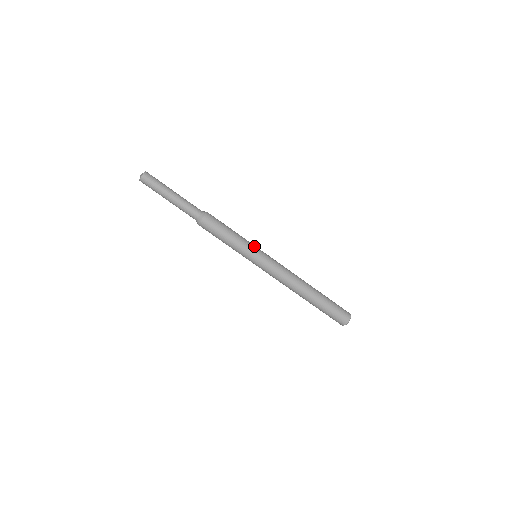
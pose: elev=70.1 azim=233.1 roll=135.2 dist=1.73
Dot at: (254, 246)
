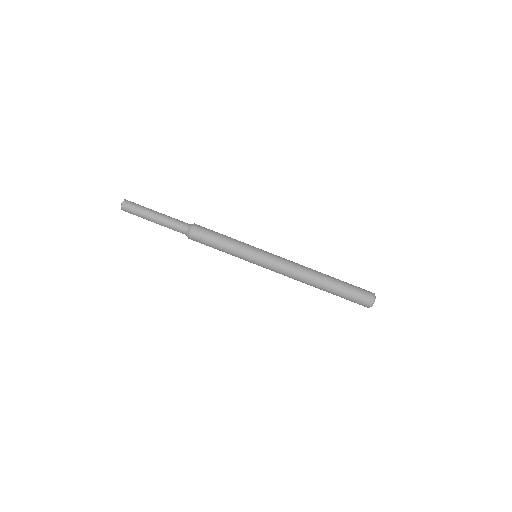
Dot at: occluded
